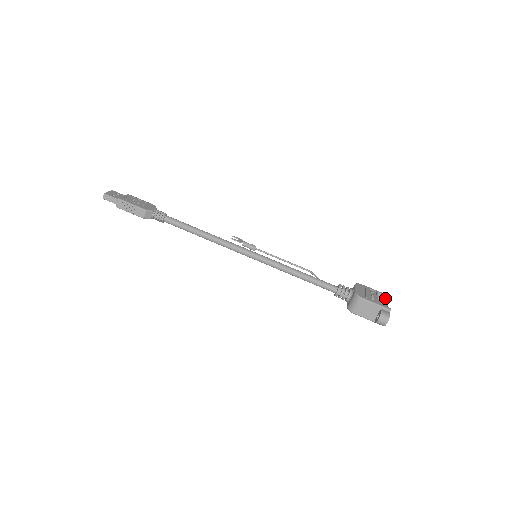
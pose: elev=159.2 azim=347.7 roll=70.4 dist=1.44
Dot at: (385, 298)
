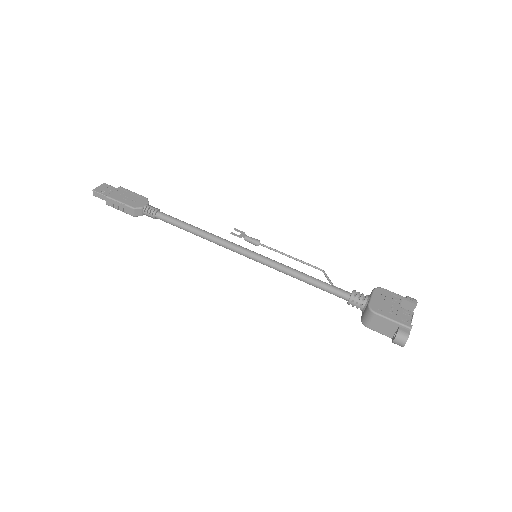
Dot at: (412, 306)
